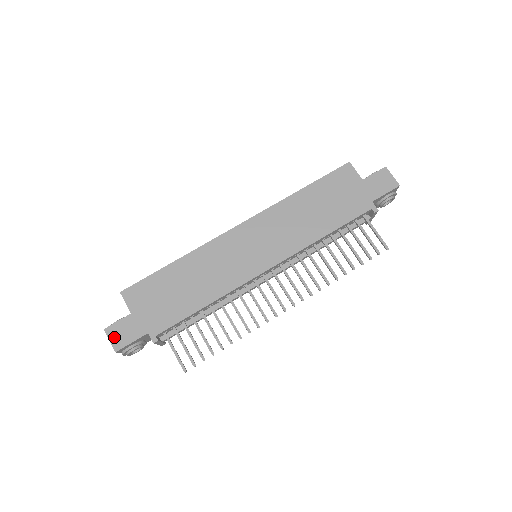
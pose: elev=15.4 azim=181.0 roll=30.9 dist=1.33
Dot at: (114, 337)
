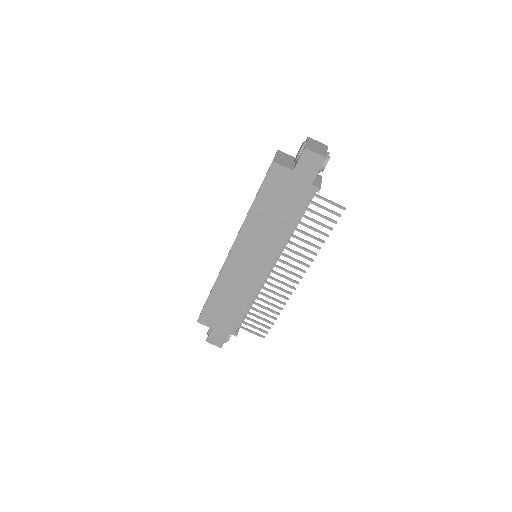
Dot at: (214, 343)
